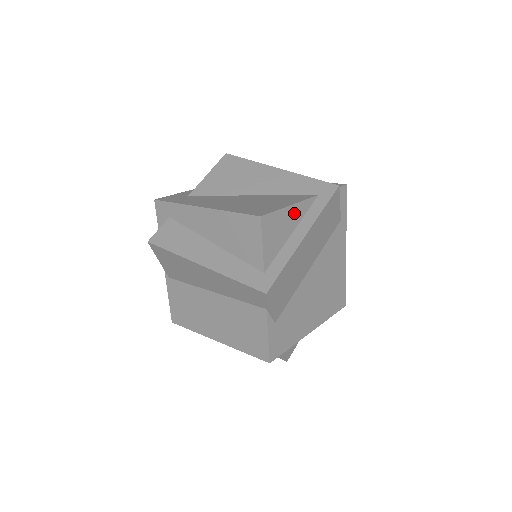
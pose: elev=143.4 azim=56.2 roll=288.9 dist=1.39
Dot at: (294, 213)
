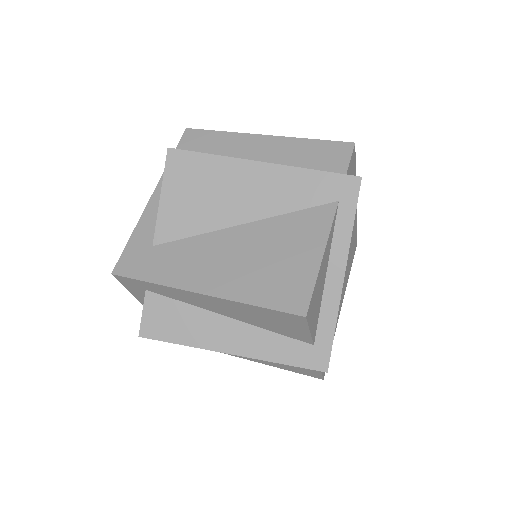
Dot at: (325, 258)
